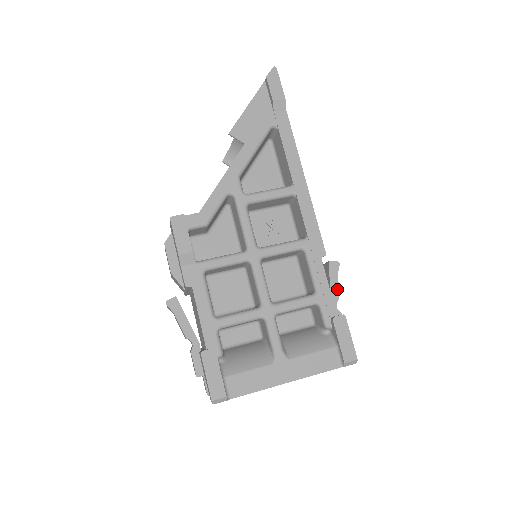
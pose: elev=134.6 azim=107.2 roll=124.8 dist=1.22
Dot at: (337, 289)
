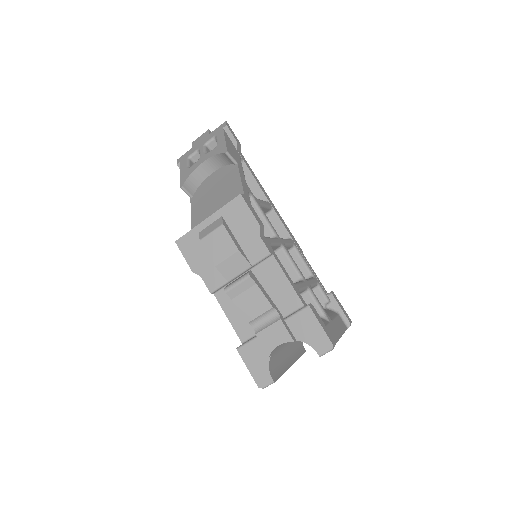
Dot at: occluded
